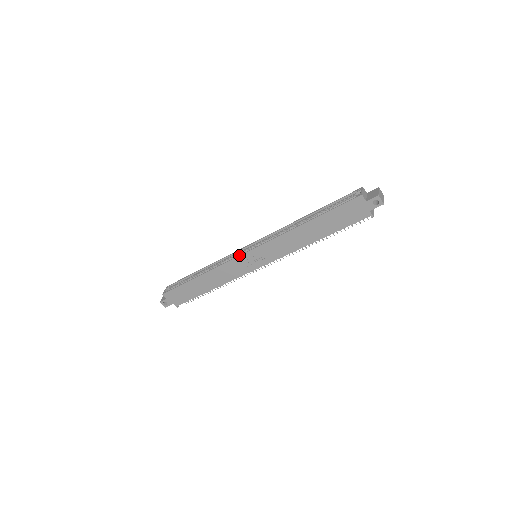
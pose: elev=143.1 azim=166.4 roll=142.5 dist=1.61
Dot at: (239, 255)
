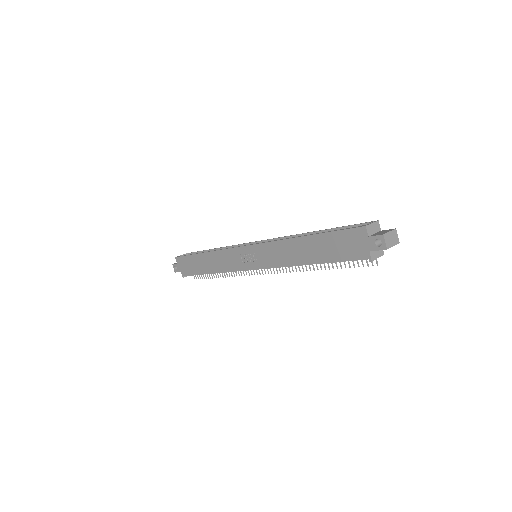
Dot at: (239, 246)
